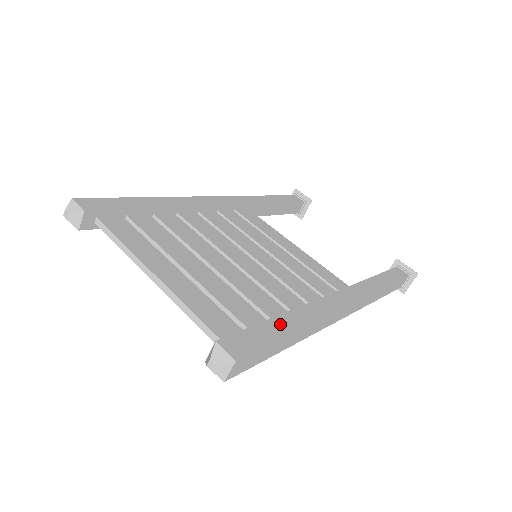
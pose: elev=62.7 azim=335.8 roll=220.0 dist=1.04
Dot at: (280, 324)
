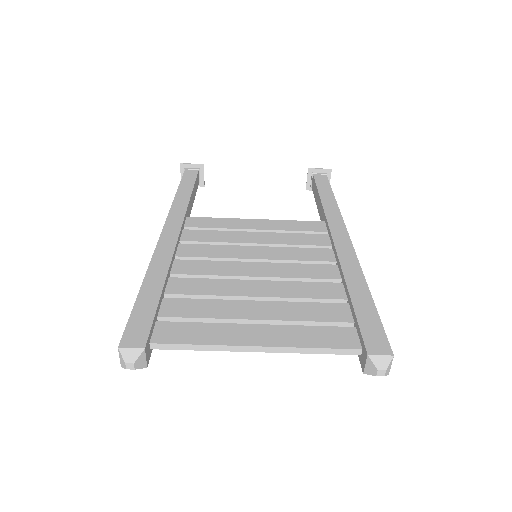
Dot at: (360, 299)
